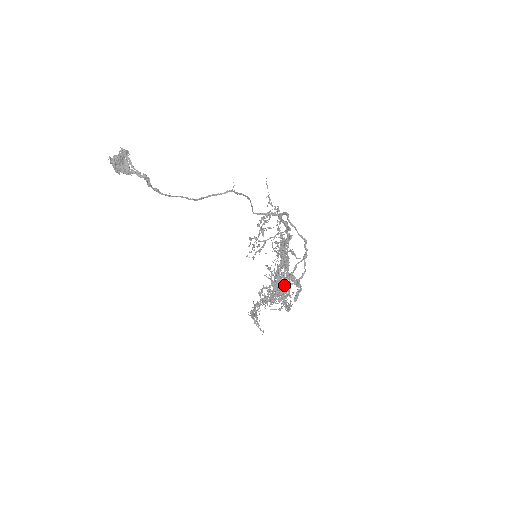
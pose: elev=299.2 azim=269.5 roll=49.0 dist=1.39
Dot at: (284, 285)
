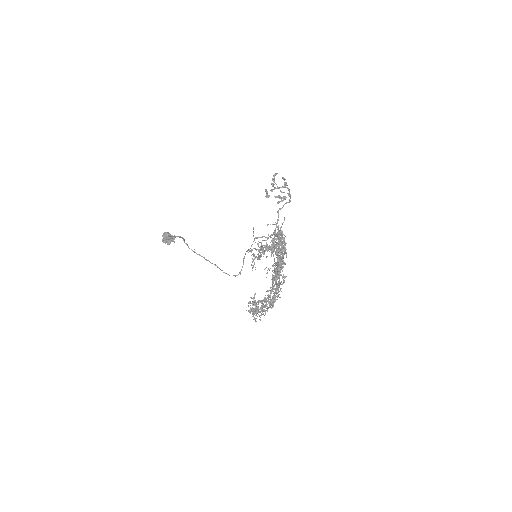
Dot at: (279, 243)
